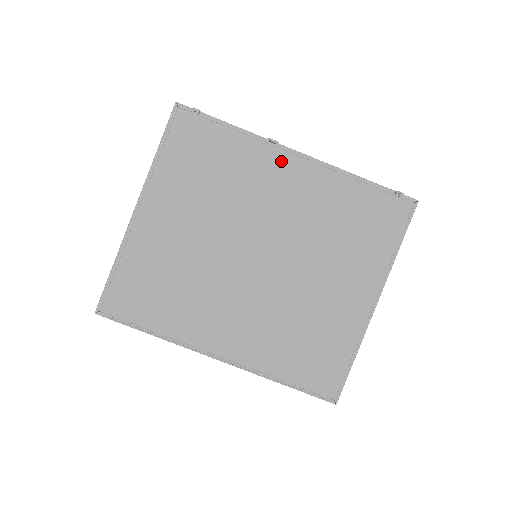
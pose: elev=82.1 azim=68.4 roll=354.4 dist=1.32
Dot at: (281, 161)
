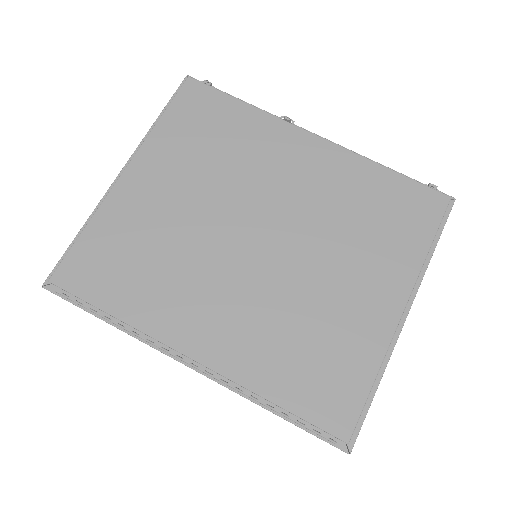
Dot at: (295, 137)
